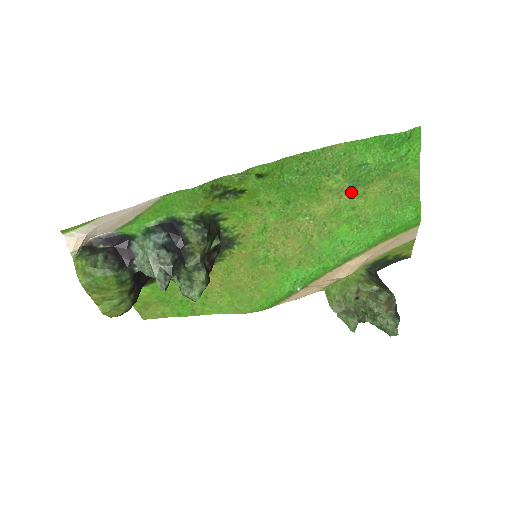
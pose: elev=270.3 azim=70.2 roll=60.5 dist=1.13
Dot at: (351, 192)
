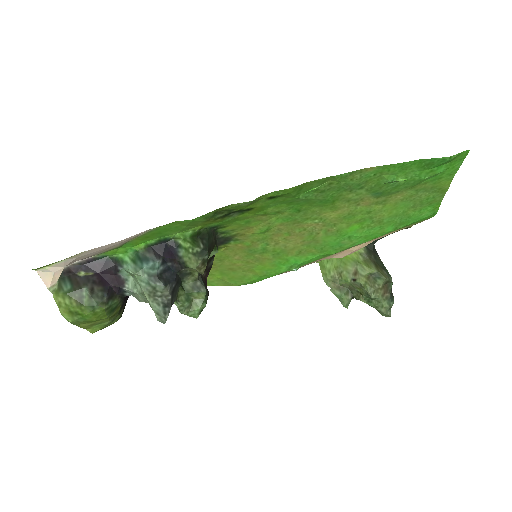
Dot at: (371, 201)
